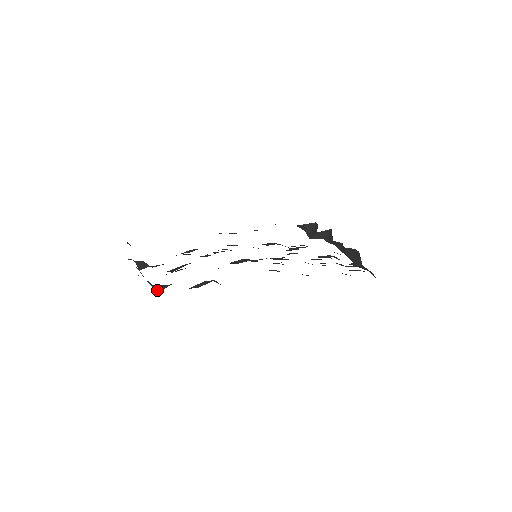
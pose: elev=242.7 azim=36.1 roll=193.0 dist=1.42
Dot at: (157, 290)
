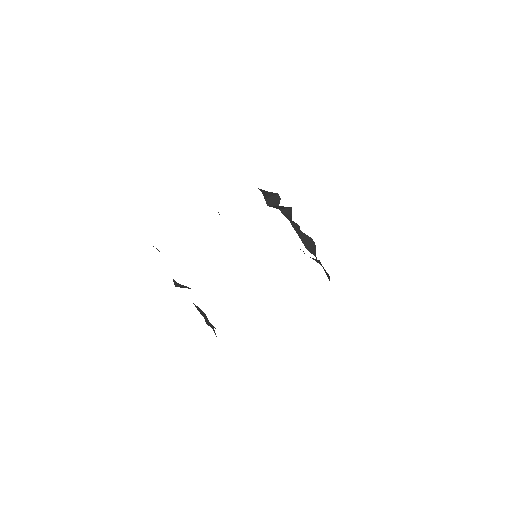
Dot at: occluded
